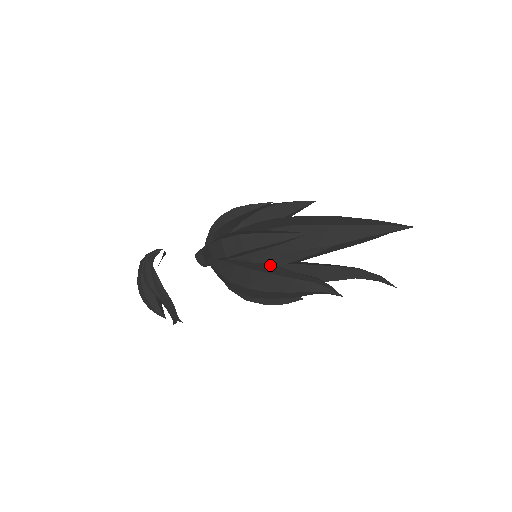
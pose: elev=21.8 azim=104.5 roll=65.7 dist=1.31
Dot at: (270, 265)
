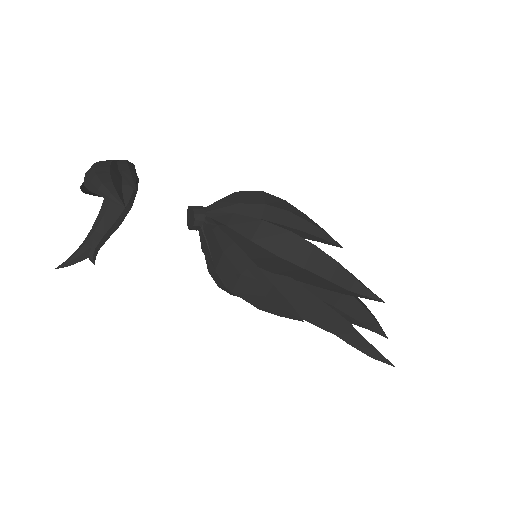
Dot at: occluded
